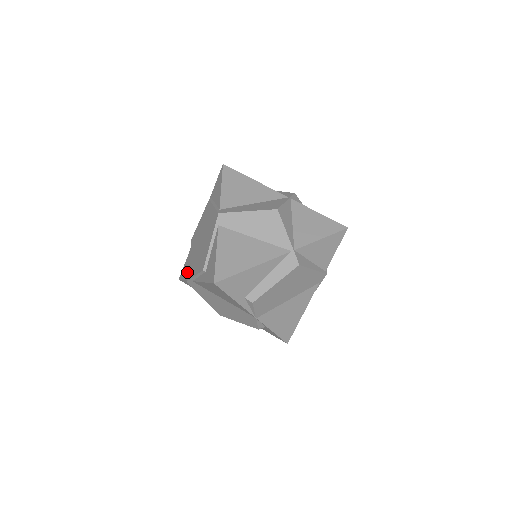
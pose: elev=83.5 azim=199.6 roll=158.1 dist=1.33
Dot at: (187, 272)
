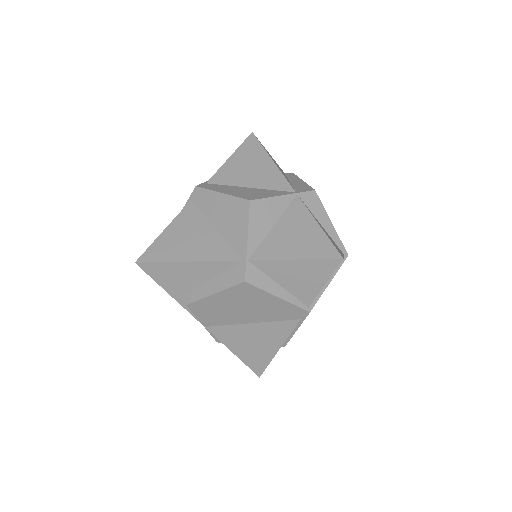
Dot at: occluded
